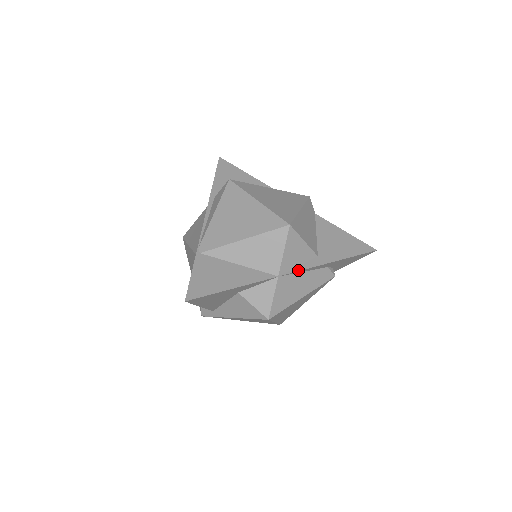
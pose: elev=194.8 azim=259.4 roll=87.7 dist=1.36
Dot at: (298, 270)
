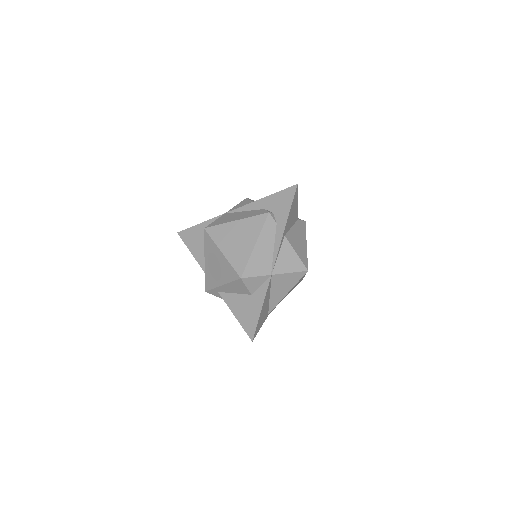
Dot at: (238, 209)
